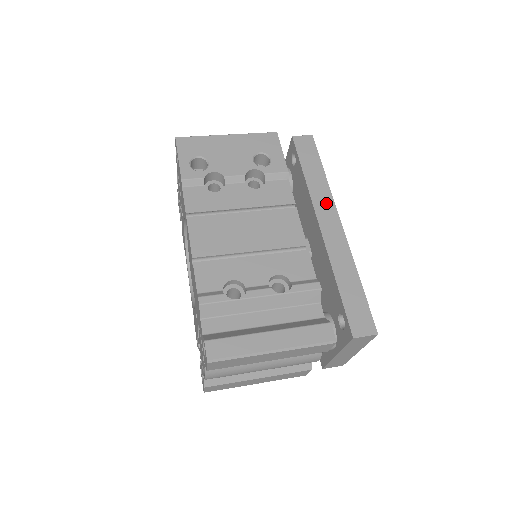
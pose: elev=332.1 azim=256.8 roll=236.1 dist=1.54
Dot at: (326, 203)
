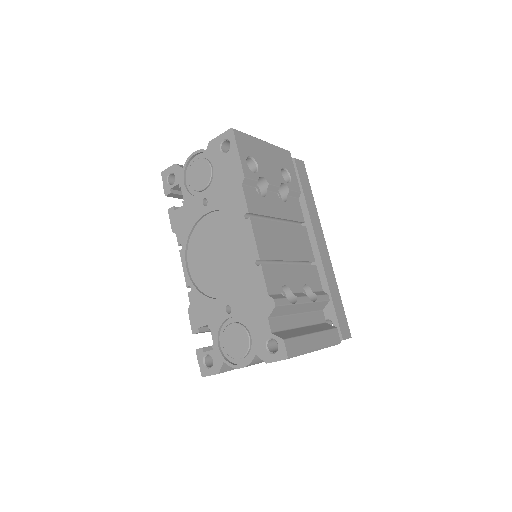
Dot at: (318, 227)
